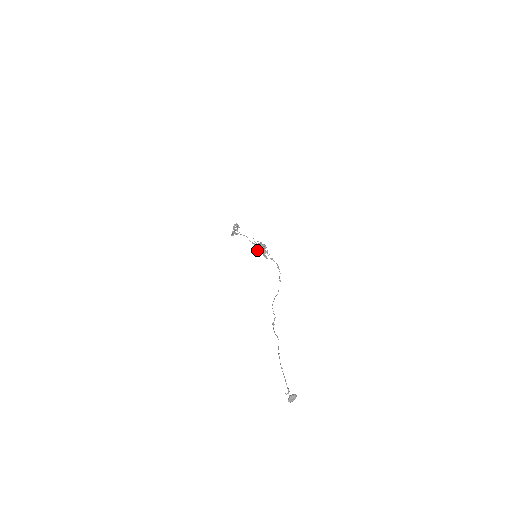
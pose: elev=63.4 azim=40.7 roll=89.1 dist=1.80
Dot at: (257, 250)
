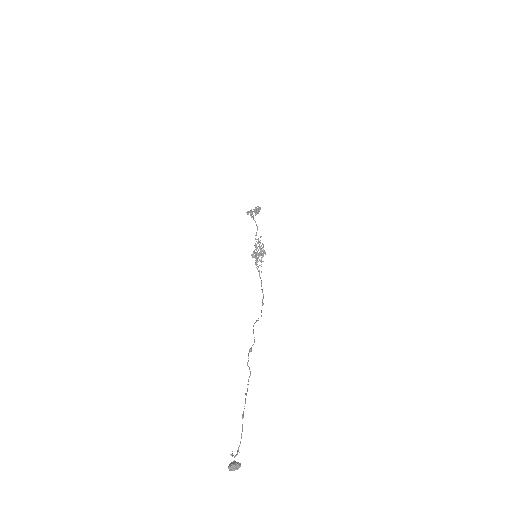
Dot at: occluded
